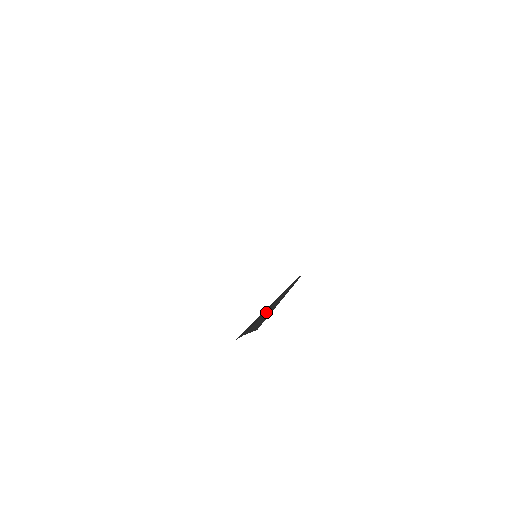
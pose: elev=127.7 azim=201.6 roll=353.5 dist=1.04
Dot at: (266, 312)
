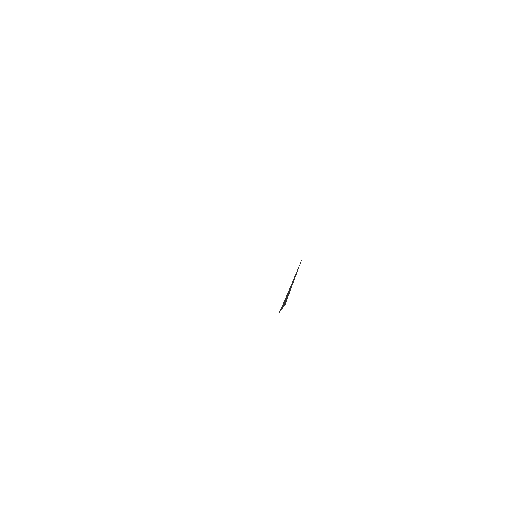
Dot at: (288, 292)
